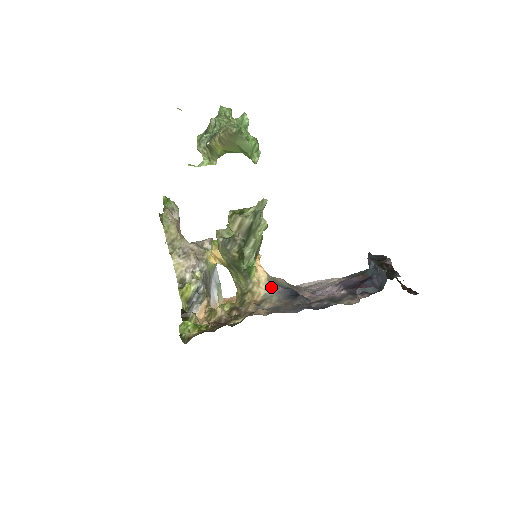
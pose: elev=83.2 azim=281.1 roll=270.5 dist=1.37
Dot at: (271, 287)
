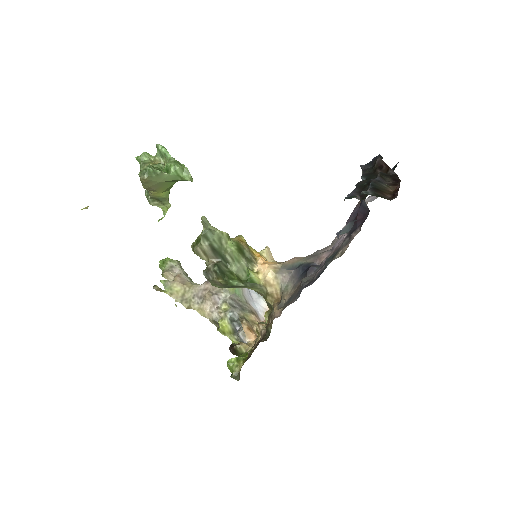
Dot at: (283, 277)
